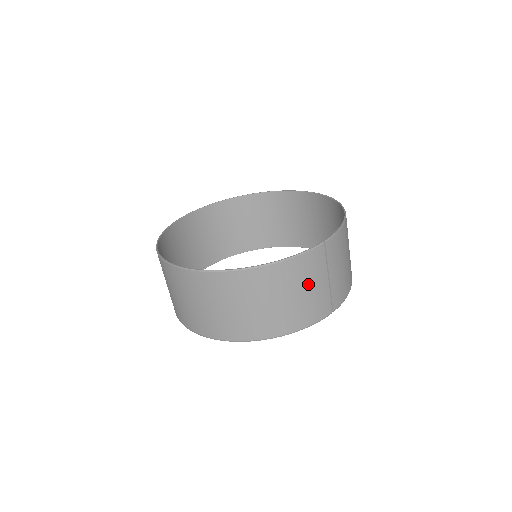
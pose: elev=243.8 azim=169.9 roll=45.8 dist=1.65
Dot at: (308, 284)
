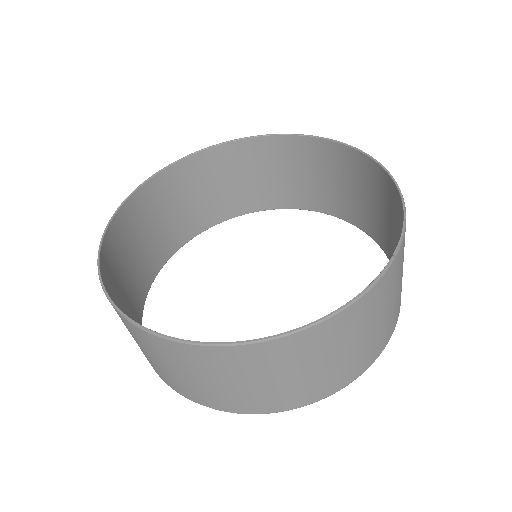
Dot at: (371, 323)
